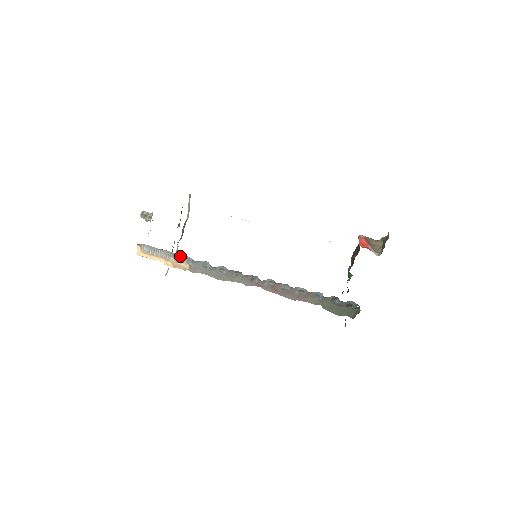
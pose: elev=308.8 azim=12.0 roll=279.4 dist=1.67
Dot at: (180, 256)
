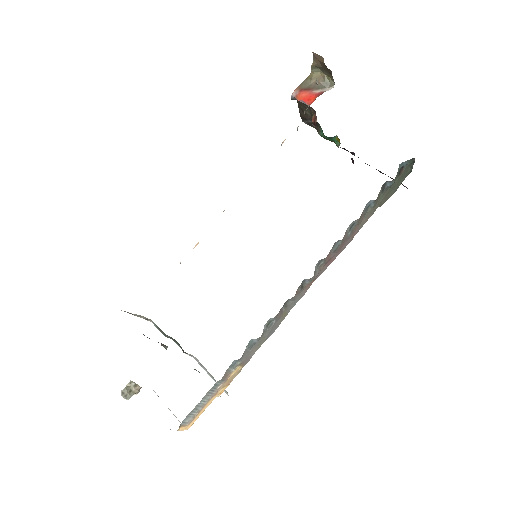
Dot at: (223, 376)
